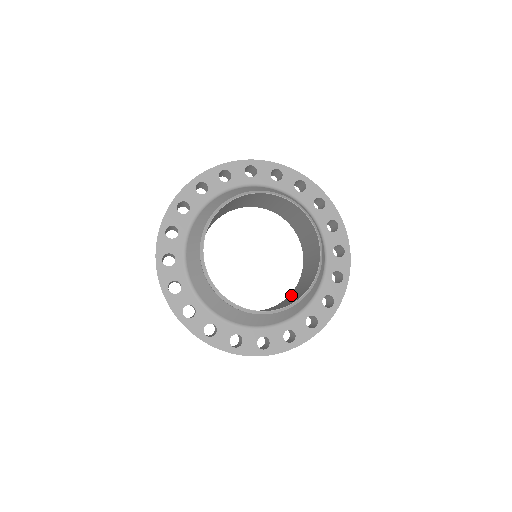
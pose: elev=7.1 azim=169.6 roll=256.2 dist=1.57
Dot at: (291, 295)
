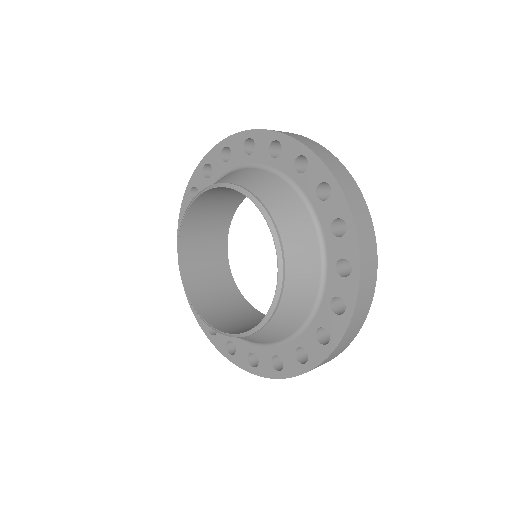
Dot at: occluded
